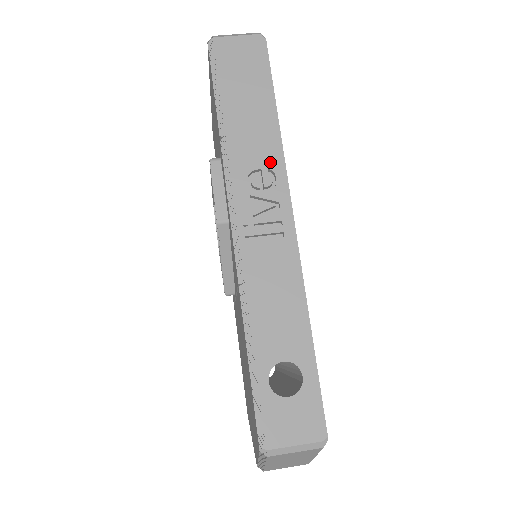
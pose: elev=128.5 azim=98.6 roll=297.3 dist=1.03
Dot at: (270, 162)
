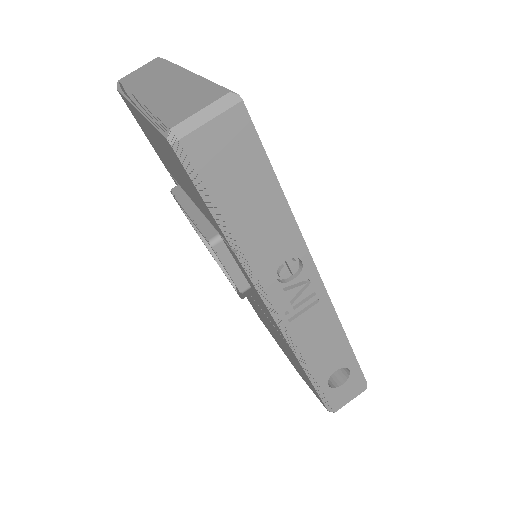
Dot at: (292, 251)
